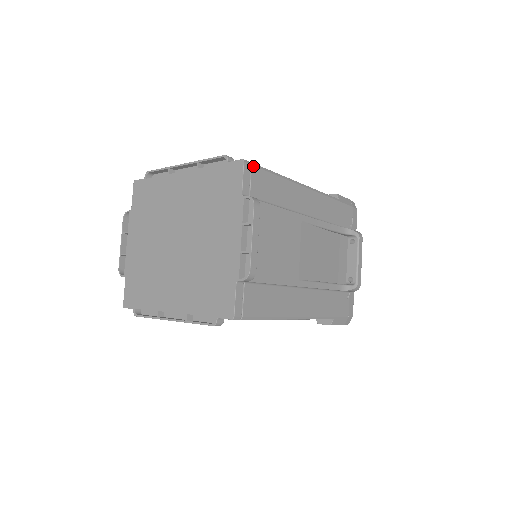
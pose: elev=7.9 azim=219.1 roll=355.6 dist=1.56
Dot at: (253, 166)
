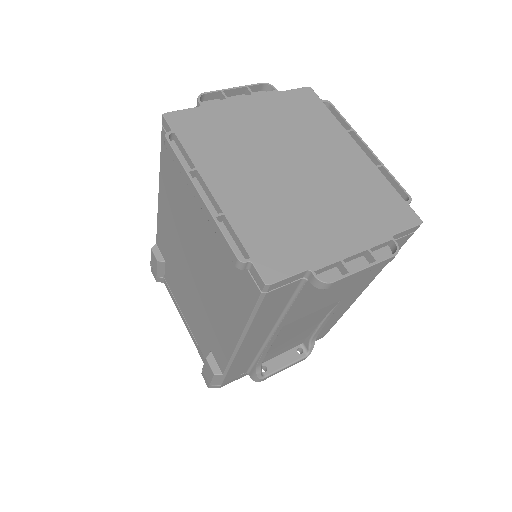
Dot at: occluded
